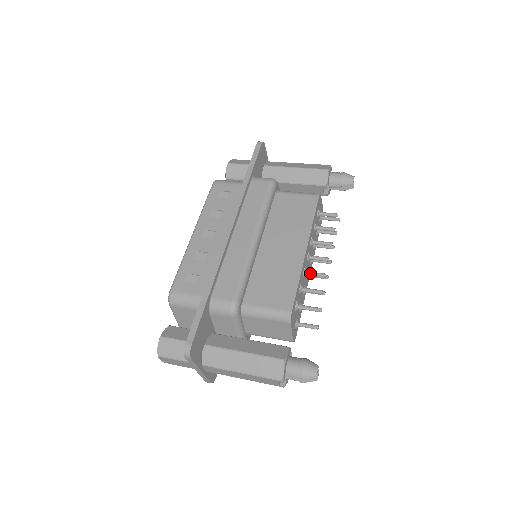
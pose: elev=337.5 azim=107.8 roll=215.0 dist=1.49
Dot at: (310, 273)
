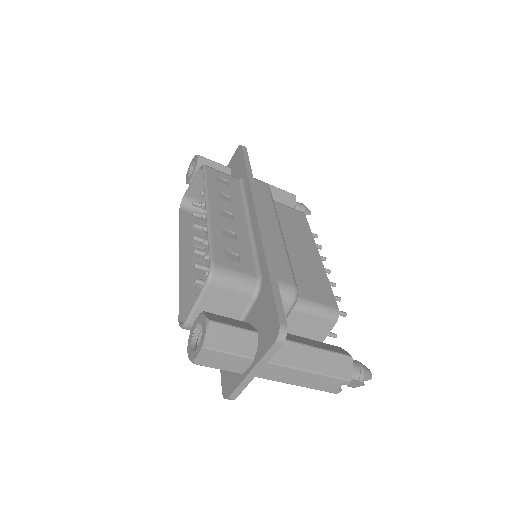
Dot at: occluded
